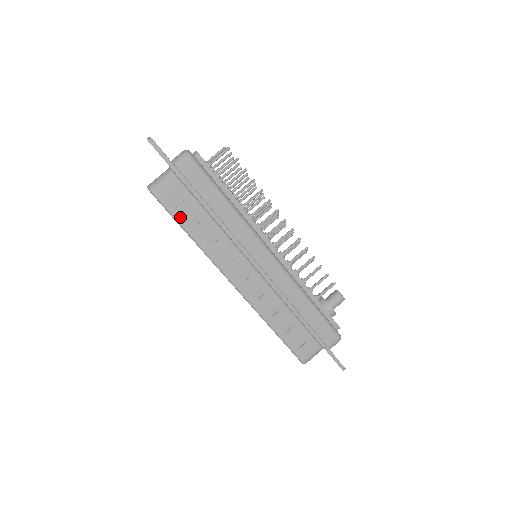
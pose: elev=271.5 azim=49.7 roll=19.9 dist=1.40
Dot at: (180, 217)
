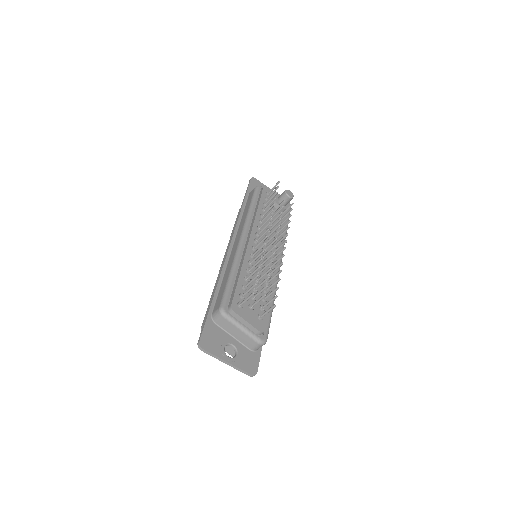
Dot at: occluded
